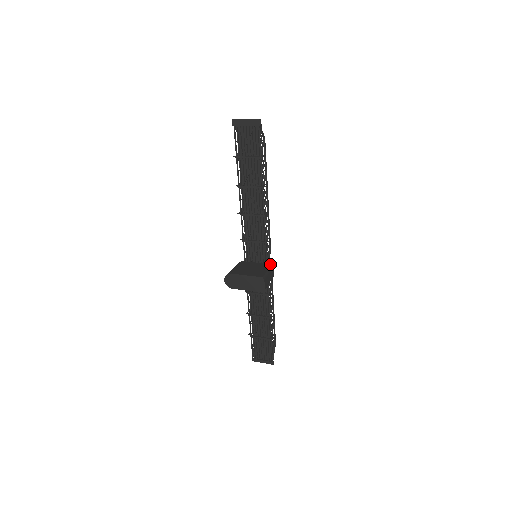
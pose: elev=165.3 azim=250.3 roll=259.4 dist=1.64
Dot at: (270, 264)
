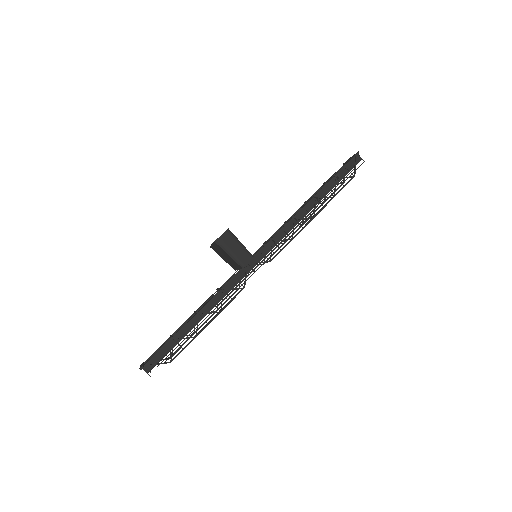
Dot at: (252, 255)
